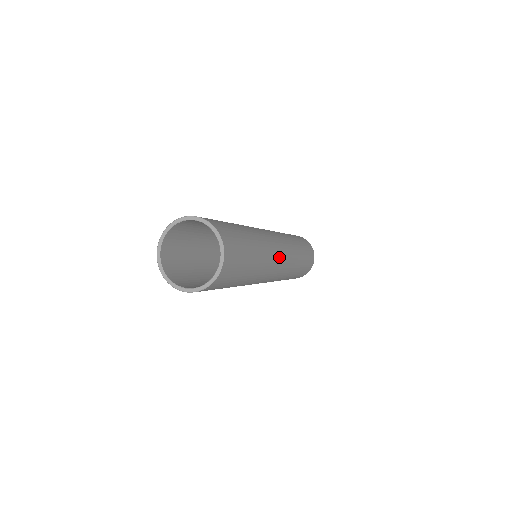
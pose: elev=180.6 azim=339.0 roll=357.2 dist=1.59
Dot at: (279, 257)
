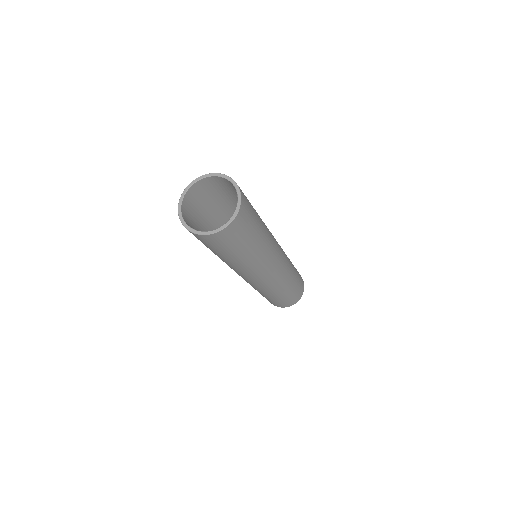
Dot at: occluded
